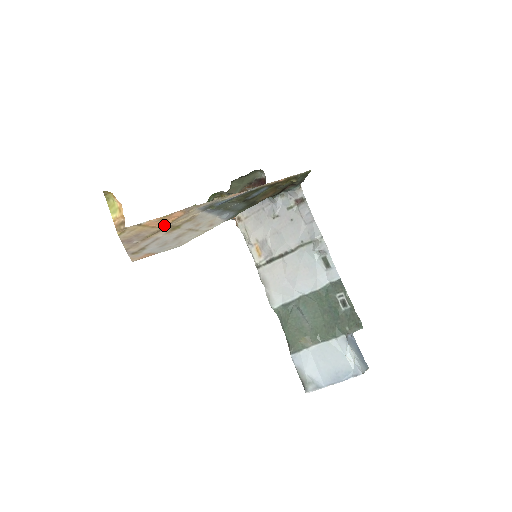
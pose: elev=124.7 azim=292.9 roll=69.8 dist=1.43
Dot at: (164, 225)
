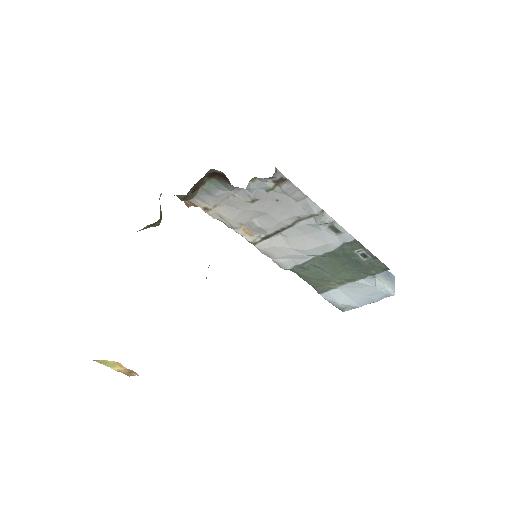
Dot at: occluded
